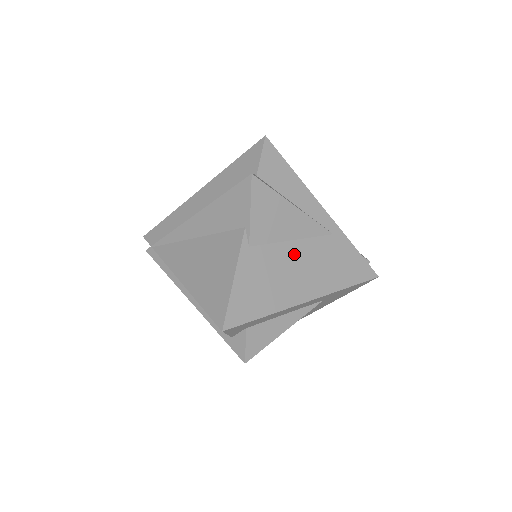
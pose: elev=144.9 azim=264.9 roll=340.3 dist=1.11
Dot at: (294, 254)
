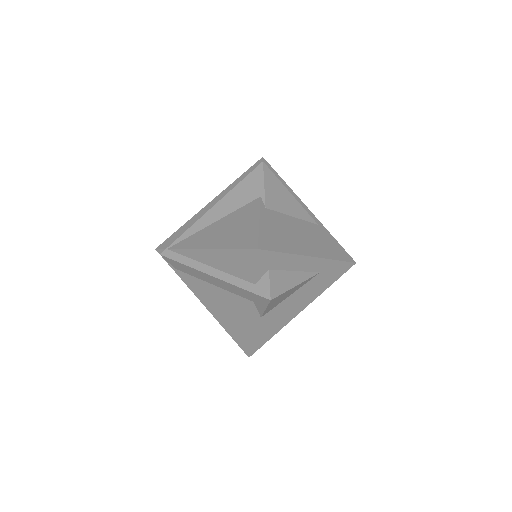
Dot at: (296, 225)
